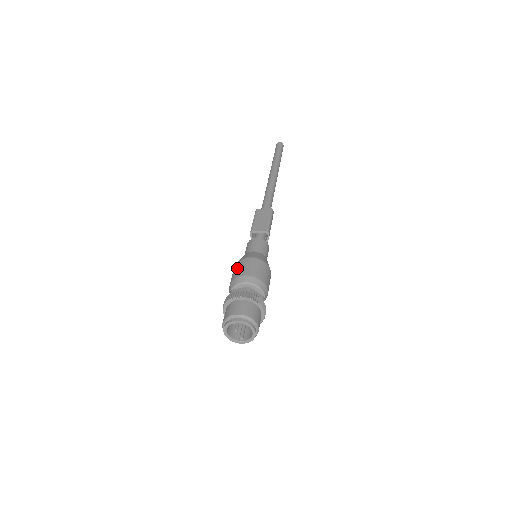
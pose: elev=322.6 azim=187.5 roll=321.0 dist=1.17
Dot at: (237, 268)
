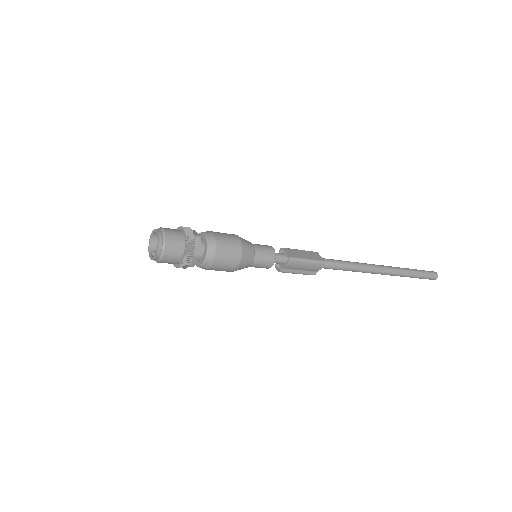
Dot at: occluded
